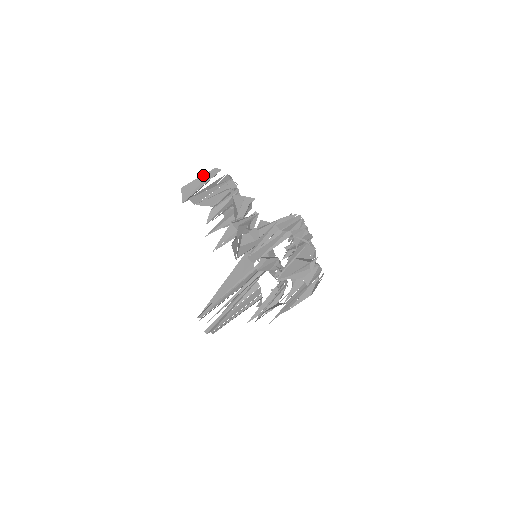
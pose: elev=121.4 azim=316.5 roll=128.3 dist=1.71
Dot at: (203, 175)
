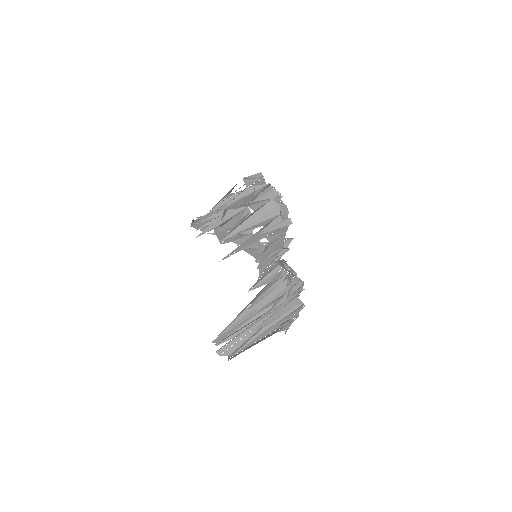
Dot at: occluded
